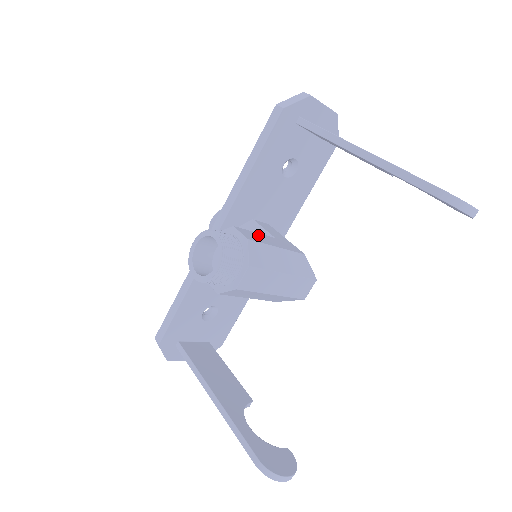
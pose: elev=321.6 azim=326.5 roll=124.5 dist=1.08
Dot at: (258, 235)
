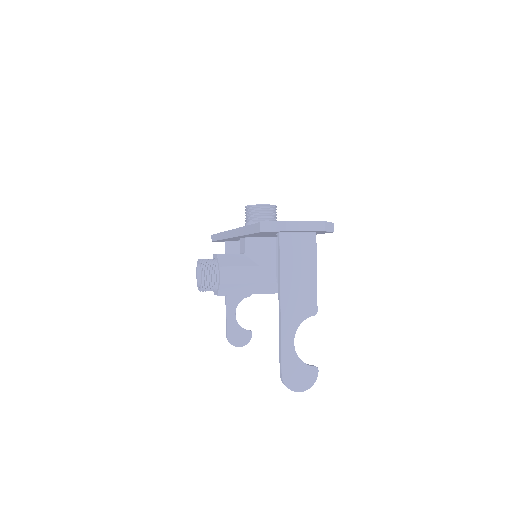
Dot at: (239, 271)
